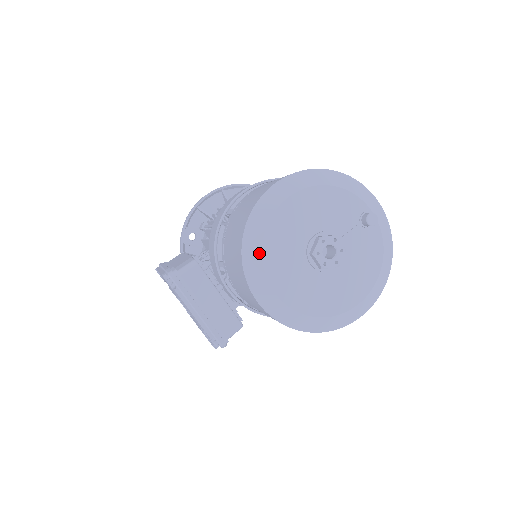
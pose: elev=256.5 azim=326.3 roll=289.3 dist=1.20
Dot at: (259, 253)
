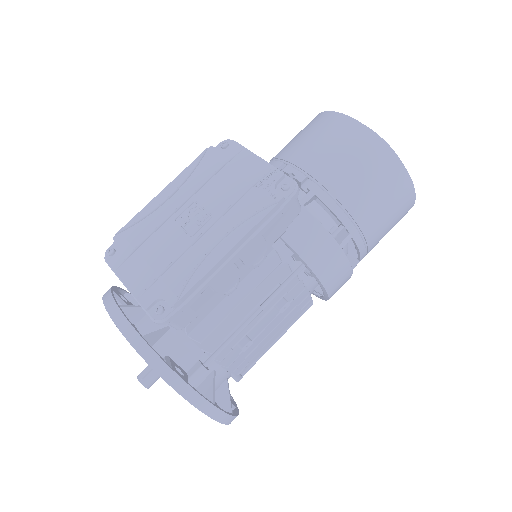
Dot at: occluded
